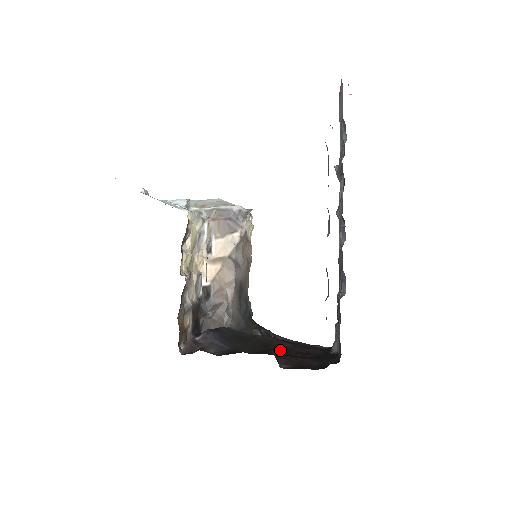
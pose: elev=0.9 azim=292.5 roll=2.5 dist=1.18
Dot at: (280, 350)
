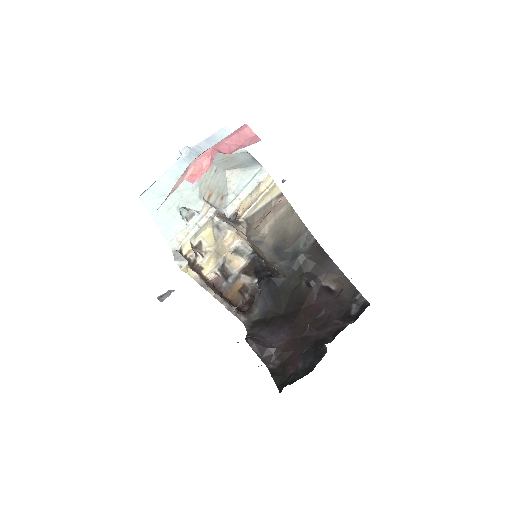
Dot at: (306, 313)
